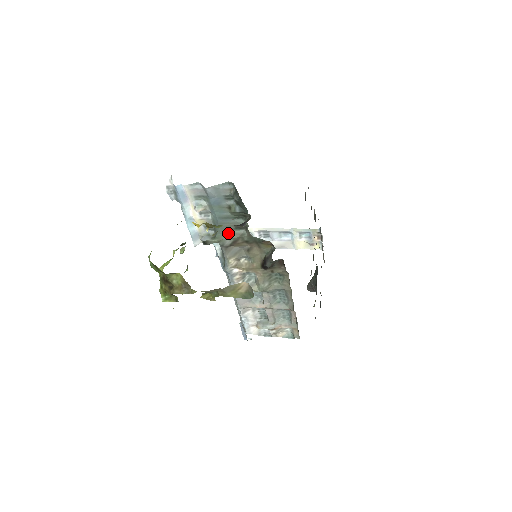
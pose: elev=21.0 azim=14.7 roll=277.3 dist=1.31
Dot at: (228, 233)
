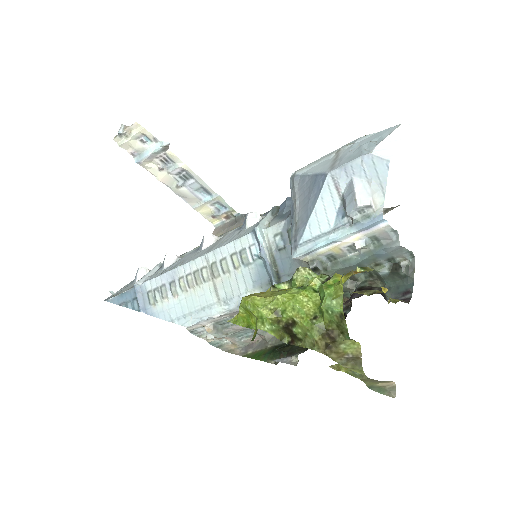
Dot at: occluded
